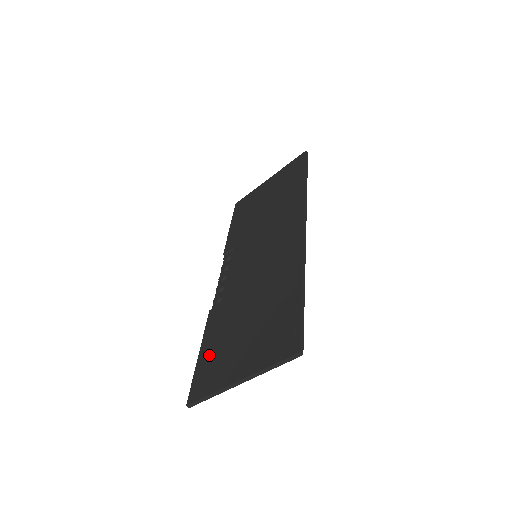
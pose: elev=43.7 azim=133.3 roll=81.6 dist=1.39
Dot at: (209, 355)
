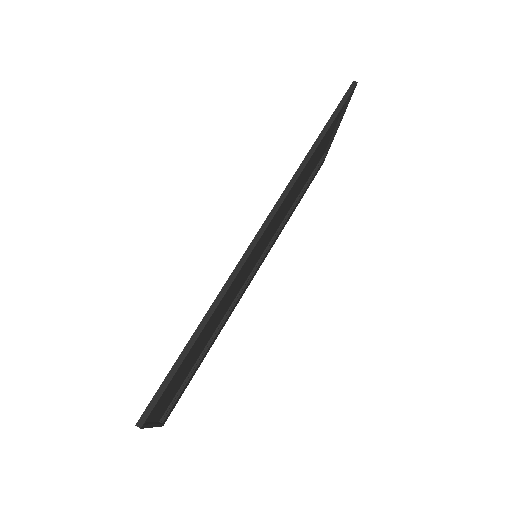
Dot at: occluded
